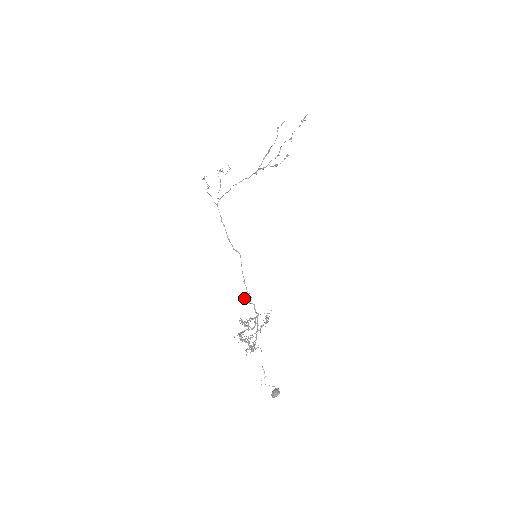
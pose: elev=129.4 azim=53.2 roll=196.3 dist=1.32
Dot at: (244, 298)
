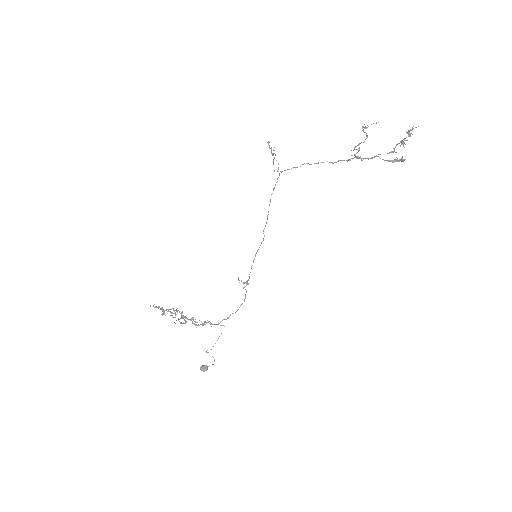
Dot at: occluded
